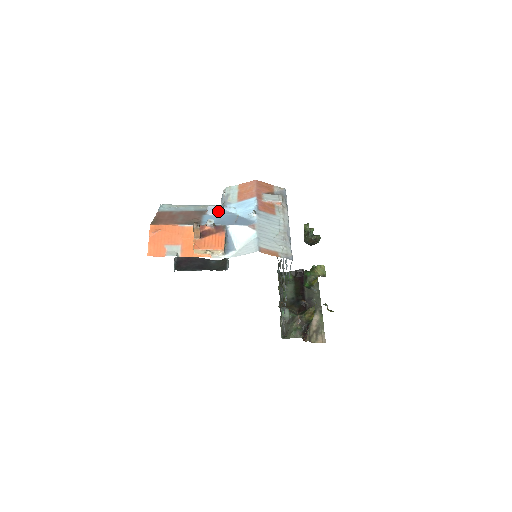
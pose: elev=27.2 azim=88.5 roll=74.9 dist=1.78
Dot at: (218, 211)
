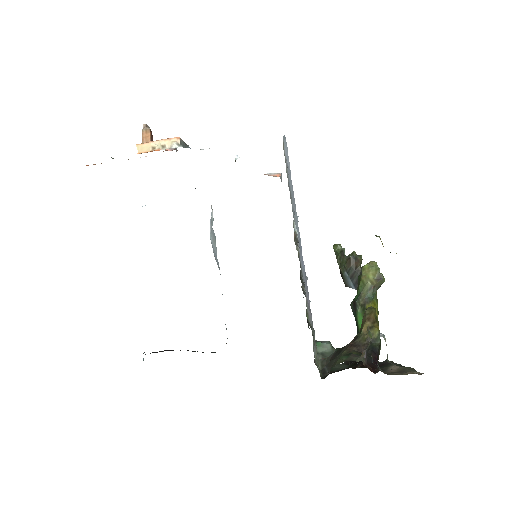
Dot at: occluded
